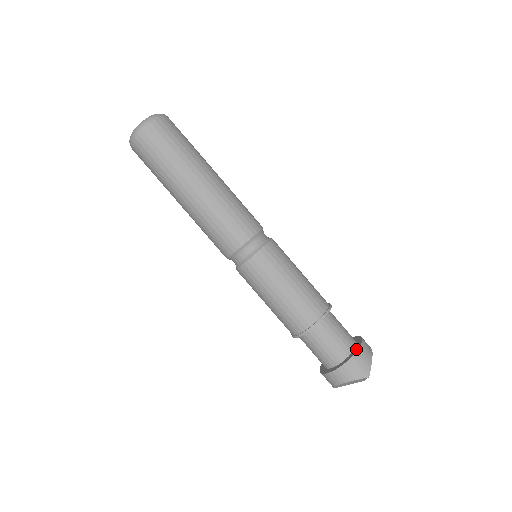
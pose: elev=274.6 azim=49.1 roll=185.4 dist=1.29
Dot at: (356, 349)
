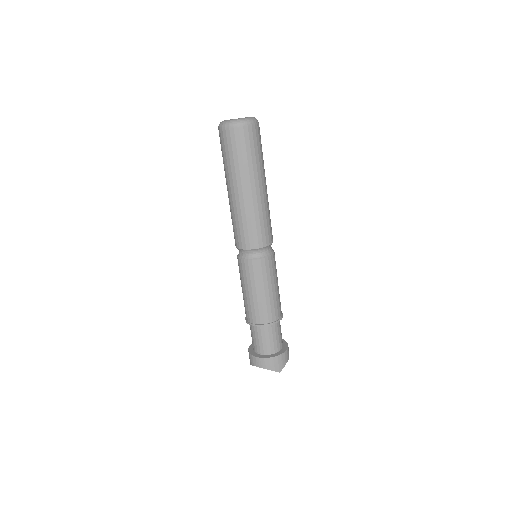
Dot at: (282, 351)
